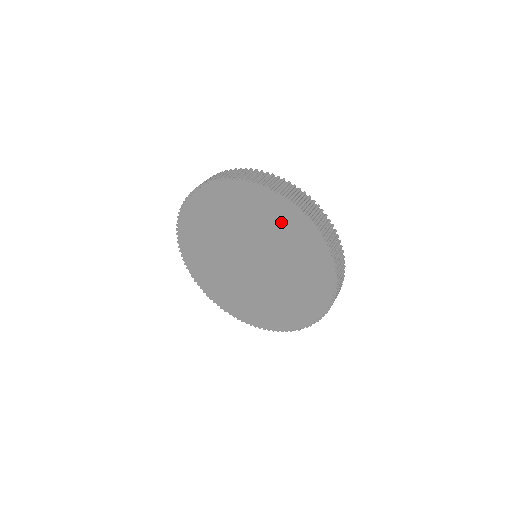
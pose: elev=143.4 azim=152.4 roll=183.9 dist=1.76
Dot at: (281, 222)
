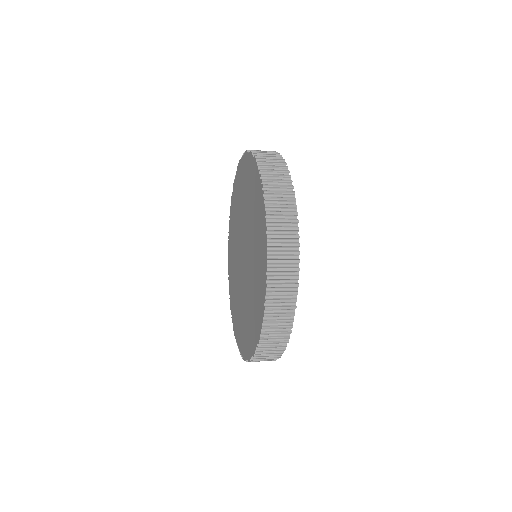
Dot at: (256, 209)
